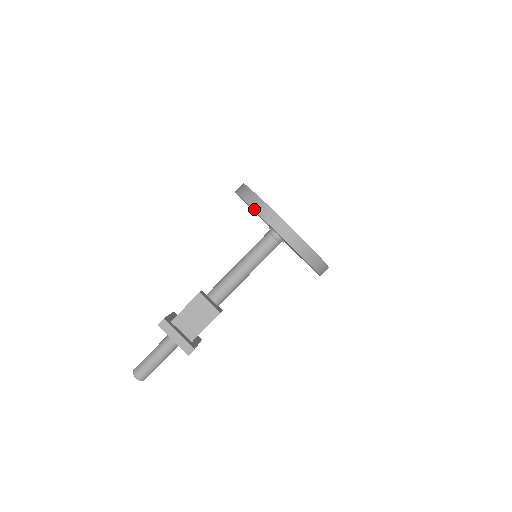
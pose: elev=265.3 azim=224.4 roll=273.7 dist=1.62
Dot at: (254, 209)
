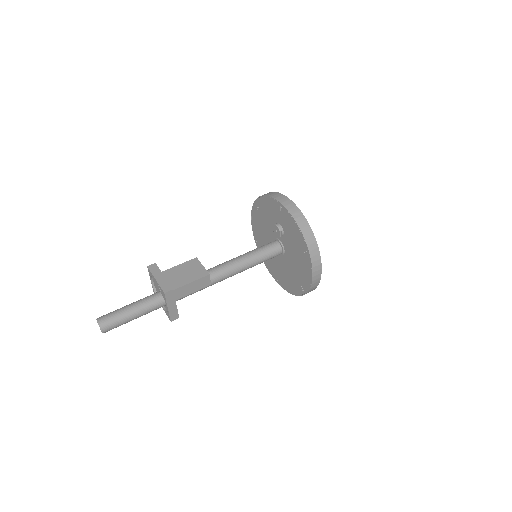
Dot at: (265, 195)
